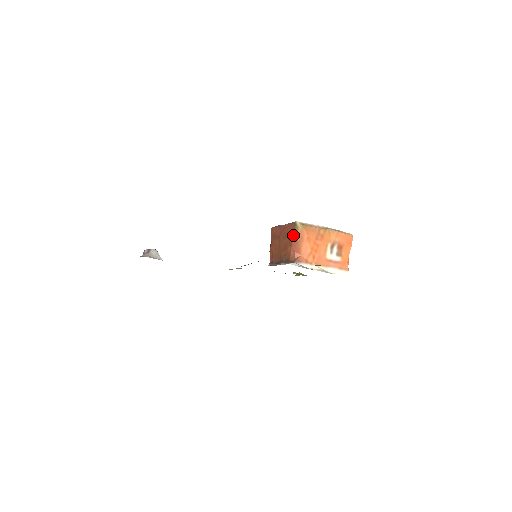
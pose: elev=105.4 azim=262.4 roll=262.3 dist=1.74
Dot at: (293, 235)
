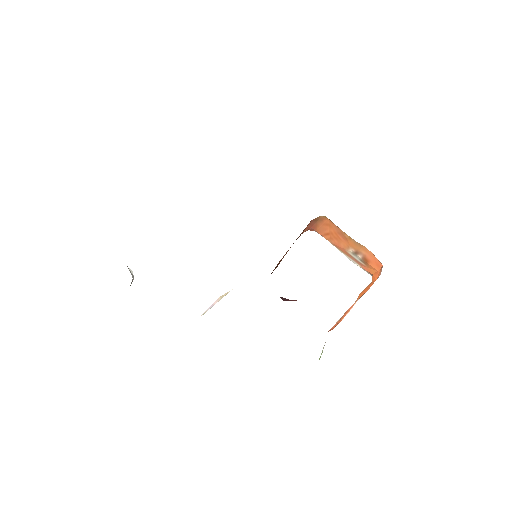
Dot at: (313, 219)
